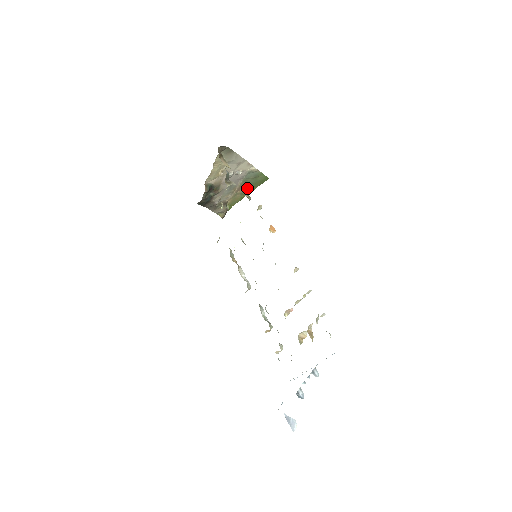
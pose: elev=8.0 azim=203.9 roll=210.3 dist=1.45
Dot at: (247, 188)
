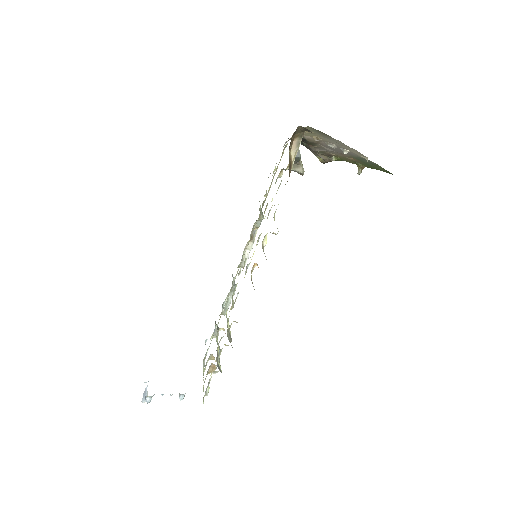
Dot at: (362, 162)
